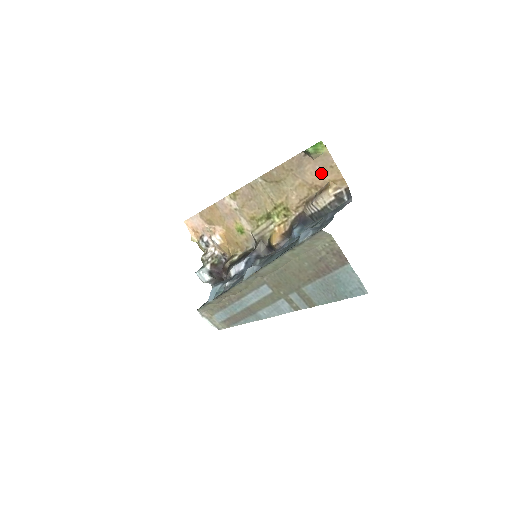
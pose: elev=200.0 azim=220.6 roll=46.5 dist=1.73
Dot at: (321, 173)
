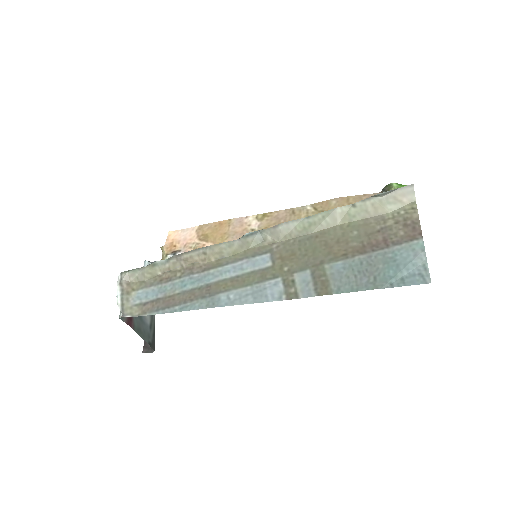
Dot at: occluded
